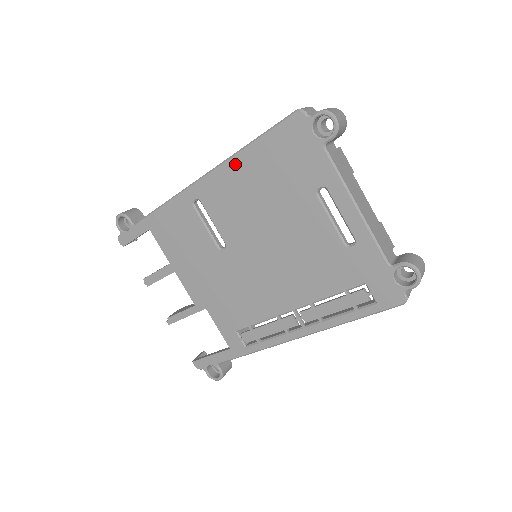
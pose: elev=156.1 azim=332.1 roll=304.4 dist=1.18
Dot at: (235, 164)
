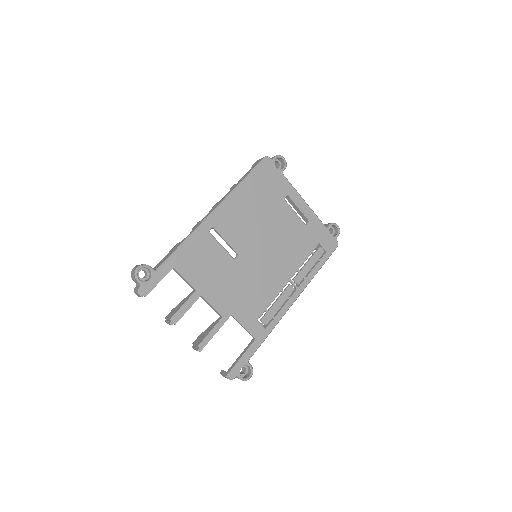
Dot at: (236, 195)
